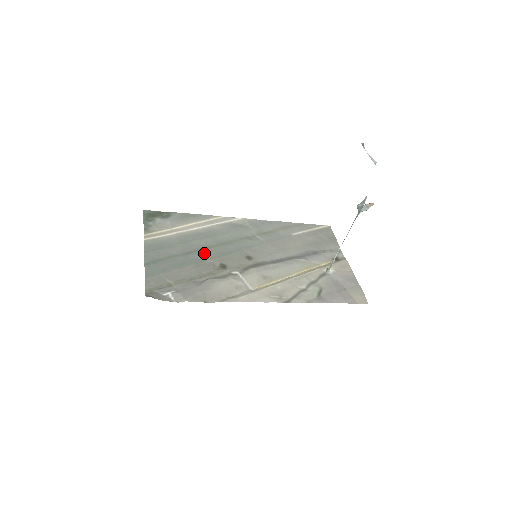
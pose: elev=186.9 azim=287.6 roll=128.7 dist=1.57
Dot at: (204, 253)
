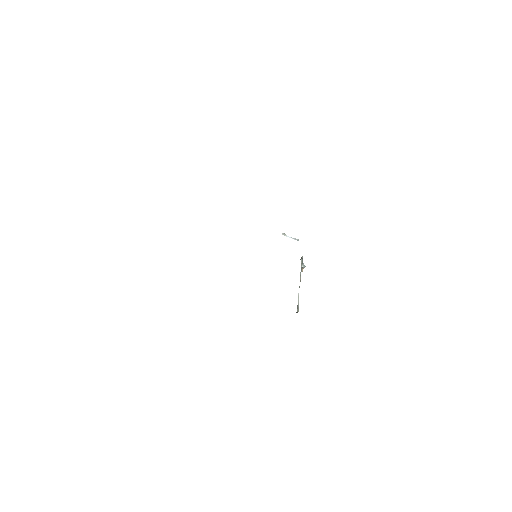
Dot at: occluded
